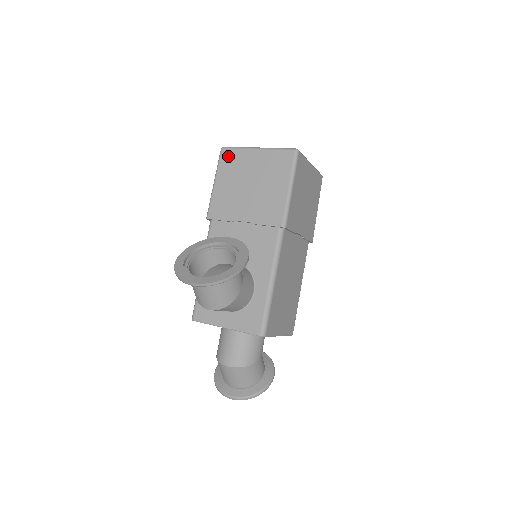
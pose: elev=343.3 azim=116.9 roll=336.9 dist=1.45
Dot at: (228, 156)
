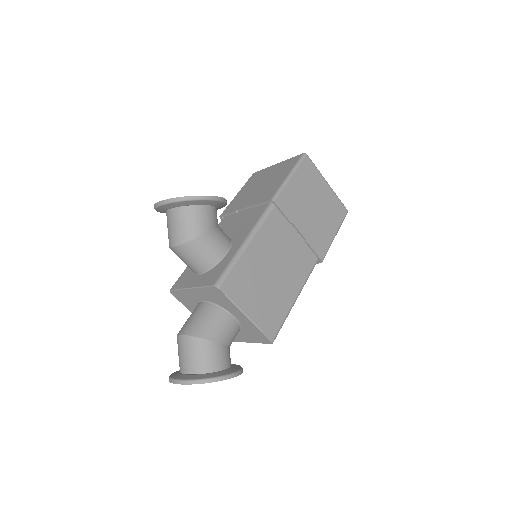
Dot at: (255, 175)
